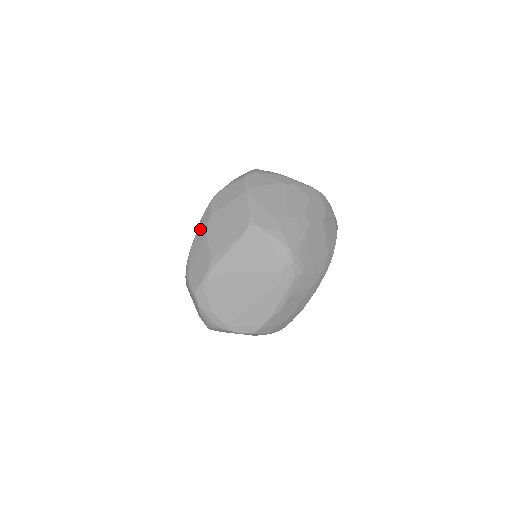
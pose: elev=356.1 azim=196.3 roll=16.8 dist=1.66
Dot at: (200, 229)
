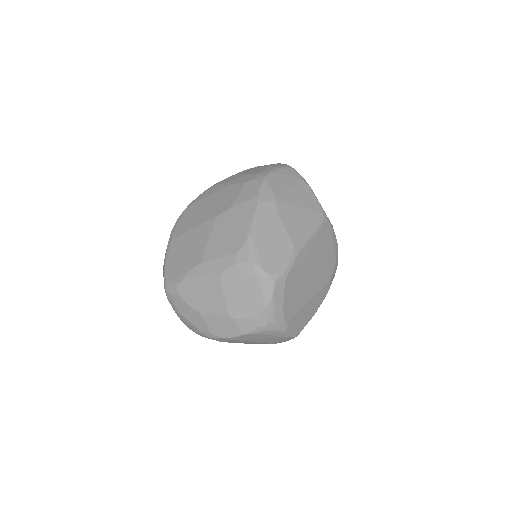
Dot at: (263, 208)
